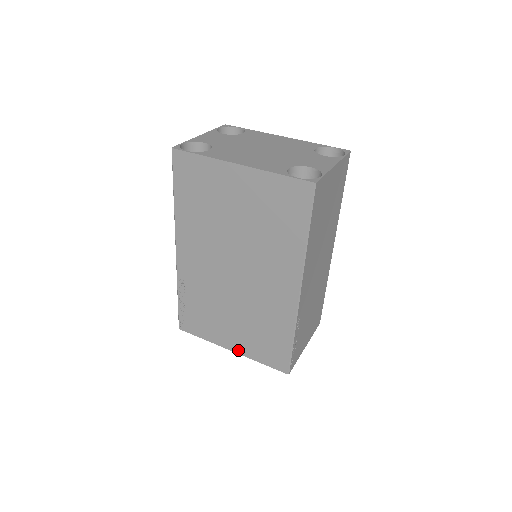
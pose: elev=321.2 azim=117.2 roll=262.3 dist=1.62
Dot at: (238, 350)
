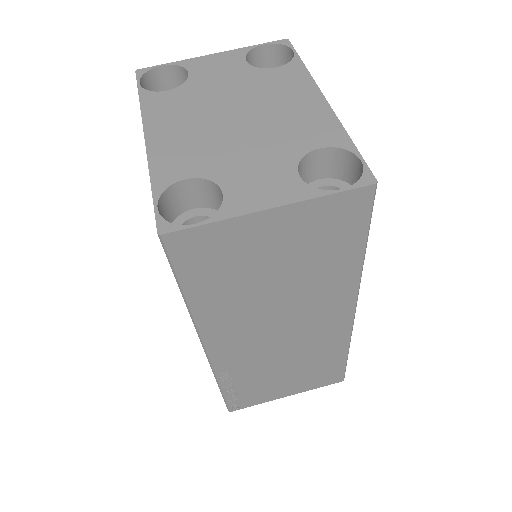
Dot at: occluded
